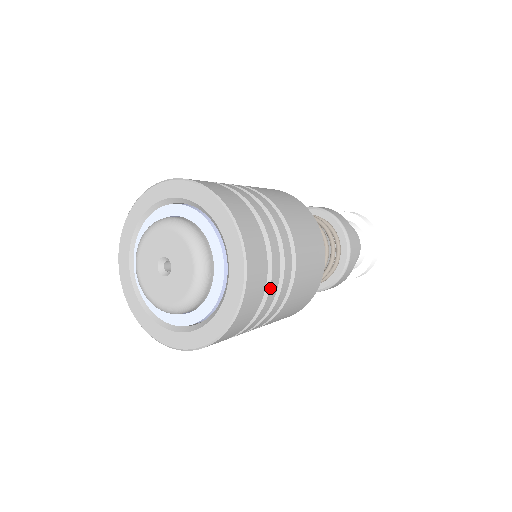
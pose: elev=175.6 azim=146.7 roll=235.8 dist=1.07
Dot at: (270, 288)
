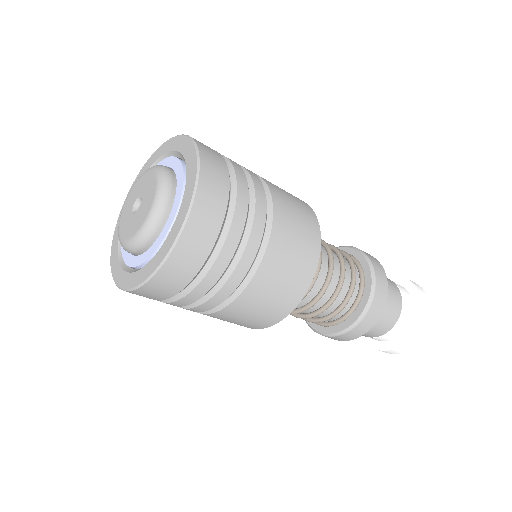
Dot at: (213, 265)
